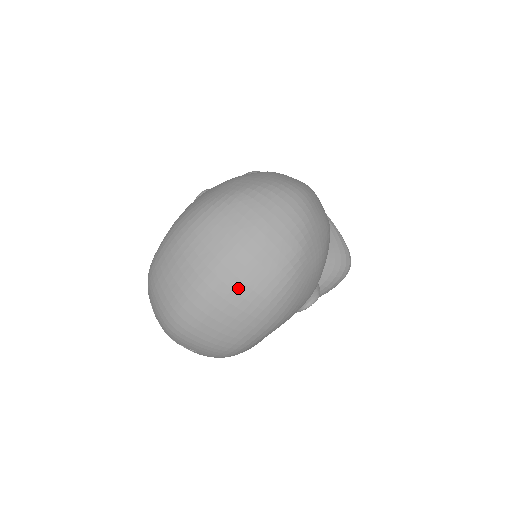
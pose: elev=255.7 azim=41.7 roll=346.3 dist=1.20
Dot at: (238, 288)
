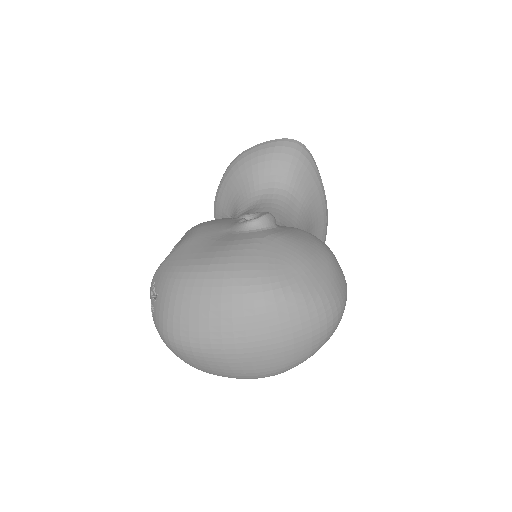
Dot at: (244, 364)
